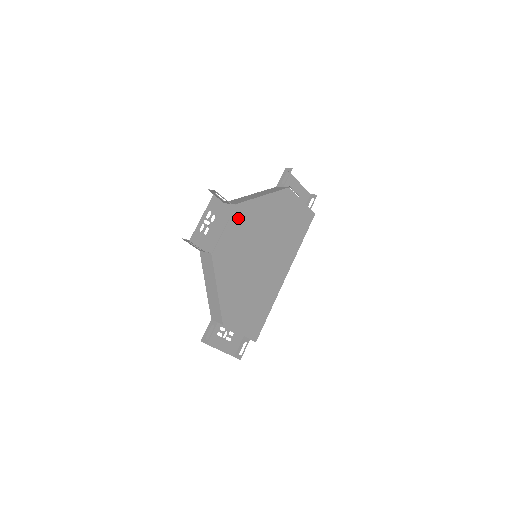
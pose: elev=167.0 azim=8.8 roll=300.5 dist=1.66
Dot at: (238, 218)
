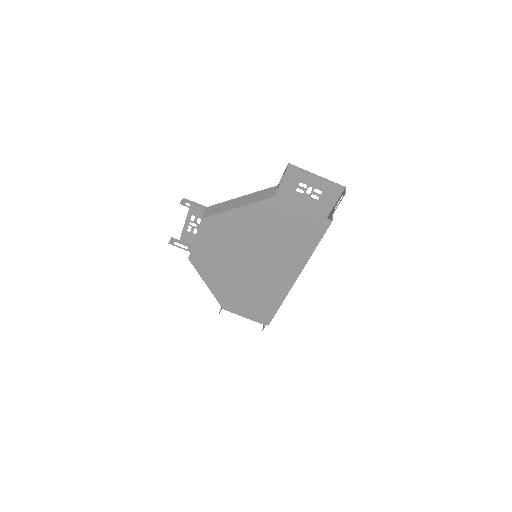
Dot at: (208, 230)
